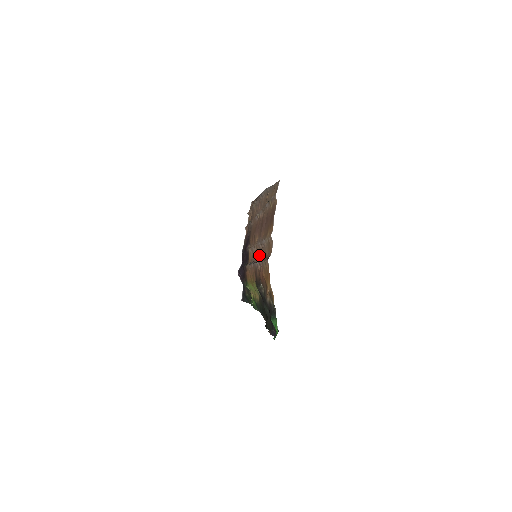
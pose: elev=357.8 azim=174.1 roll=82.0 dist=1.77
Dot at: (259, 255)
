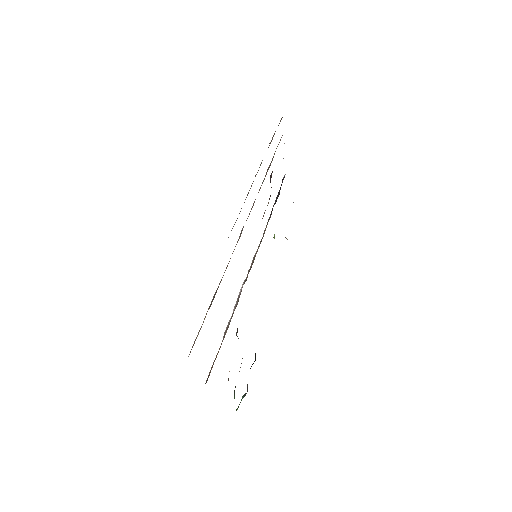
Dot at: occluded
